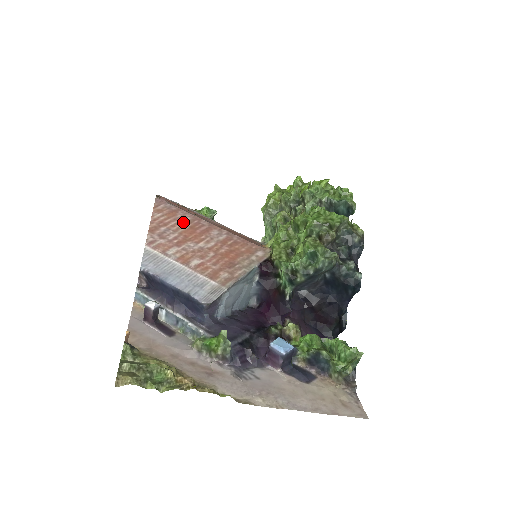
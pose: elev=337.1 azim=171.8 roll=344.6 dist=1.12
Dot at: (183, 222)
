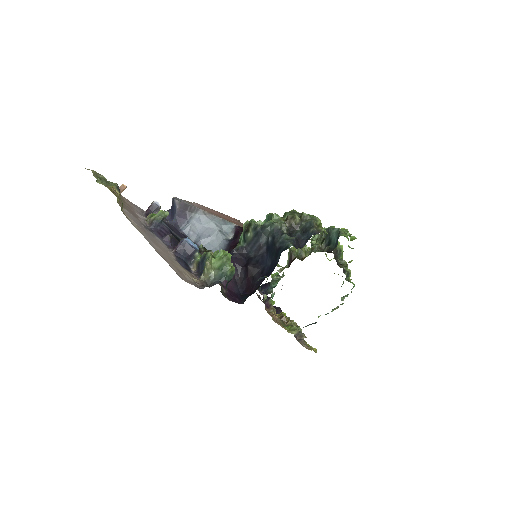
Dot at: (231, 218)
